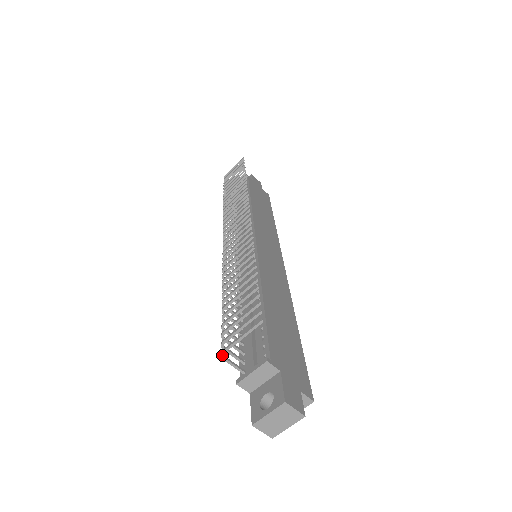
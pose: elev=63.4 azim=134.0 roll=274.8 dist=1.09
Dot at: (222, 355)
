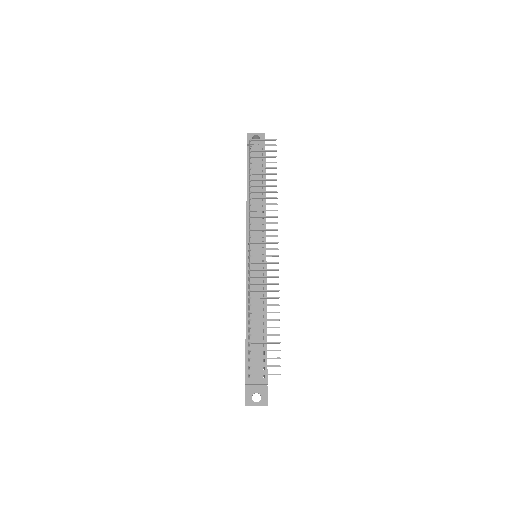
Dot at: occluded
